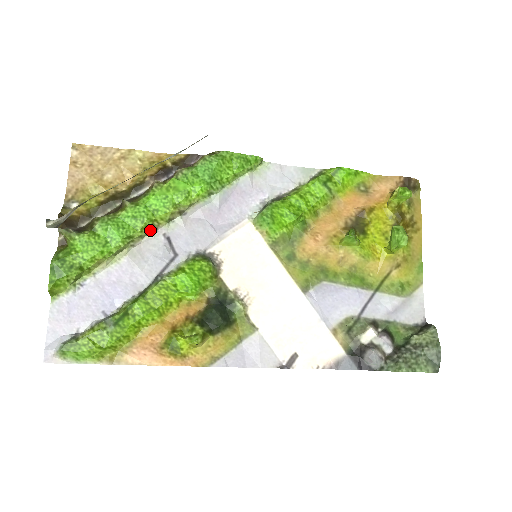
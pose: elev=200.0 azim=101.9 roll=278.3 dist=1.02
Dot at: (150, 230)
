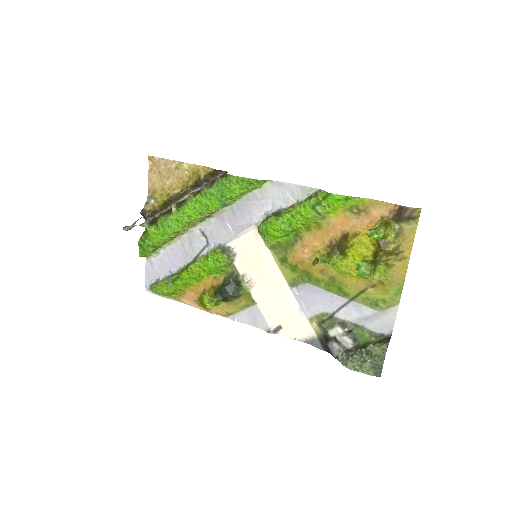
Dot at: (190, 227)
